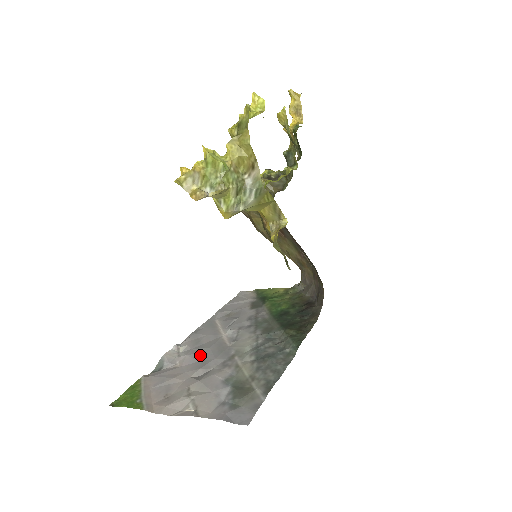
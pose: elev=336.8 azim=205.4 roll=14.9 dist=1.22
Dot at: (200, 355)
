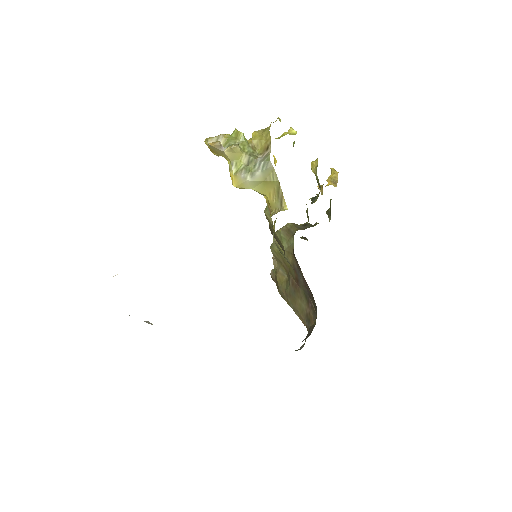
Dot at: occluded
